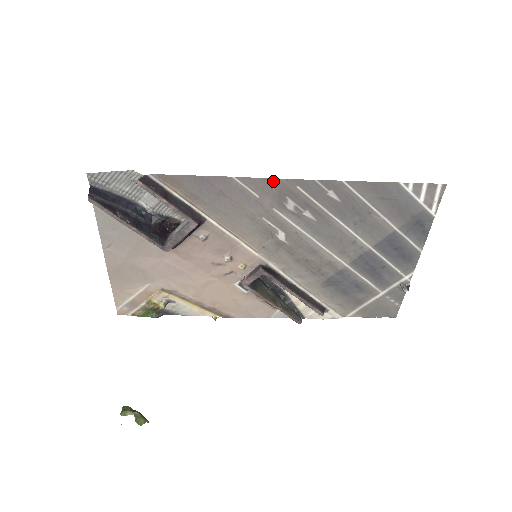
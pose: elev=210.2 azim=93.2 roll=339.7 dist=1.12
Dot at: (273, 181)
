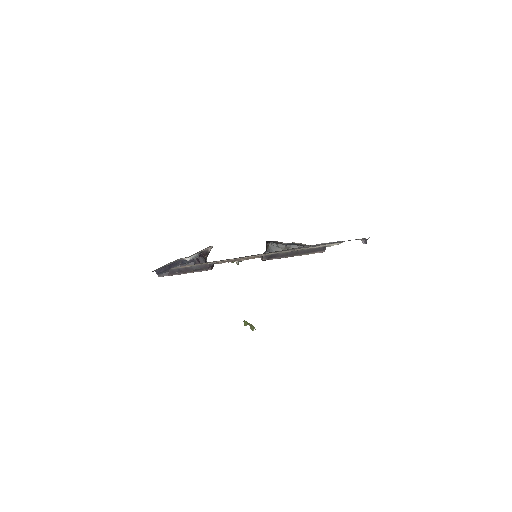
Dot at: occluded
